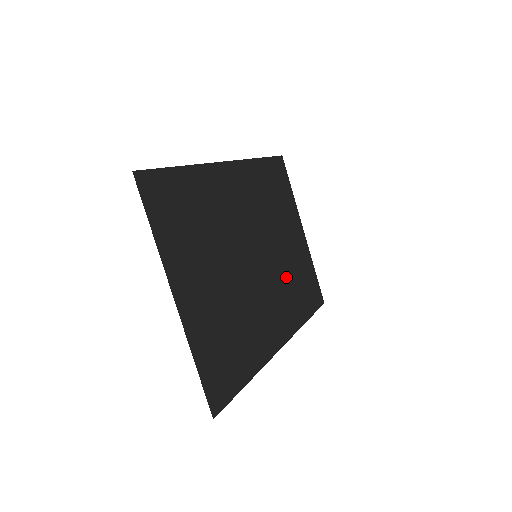
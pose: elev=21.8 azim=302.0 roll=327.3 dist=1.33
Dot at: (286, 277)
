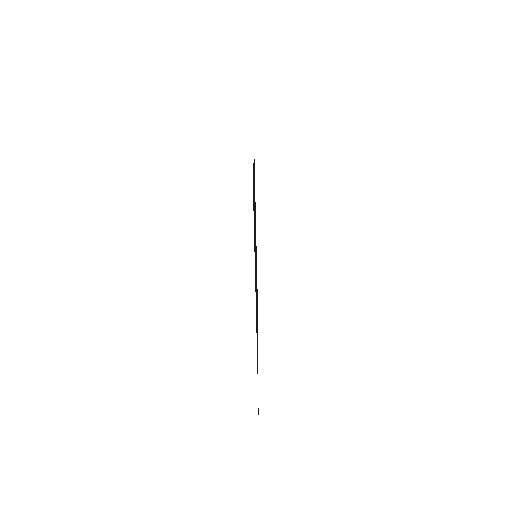
Dot at: occluded
